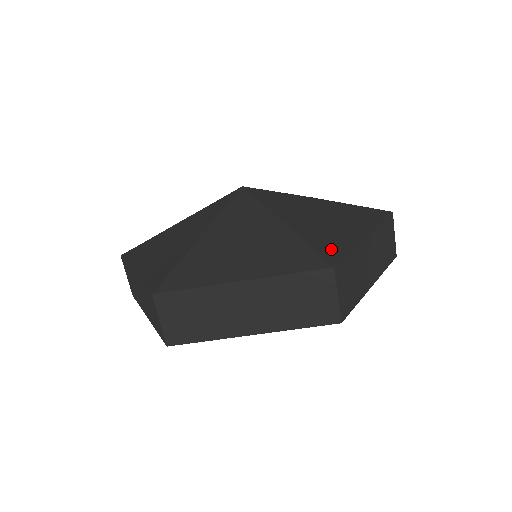
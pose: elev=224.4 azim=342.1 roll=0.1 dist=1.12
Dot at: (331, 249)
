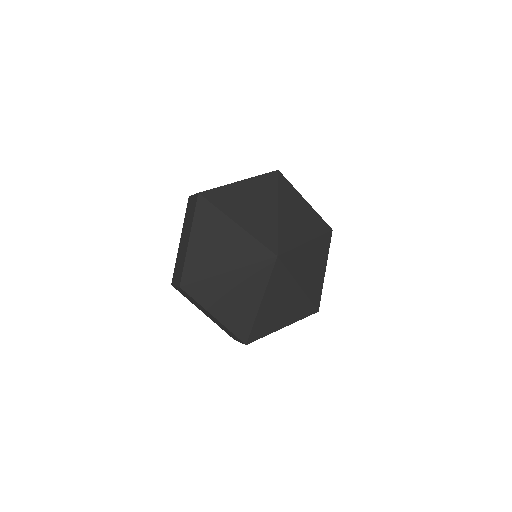
Dot at: (258, 333)
